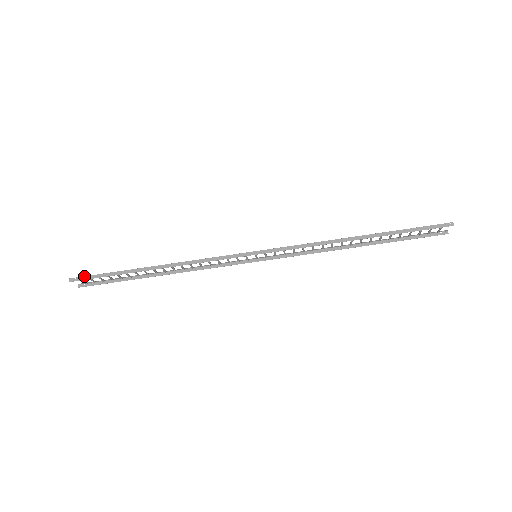
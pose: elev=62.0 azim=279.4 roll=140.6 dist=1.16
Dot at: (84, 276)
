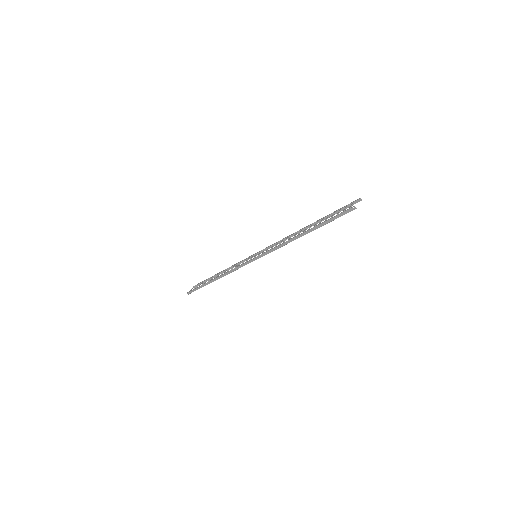
Dot at: (191, 291)
